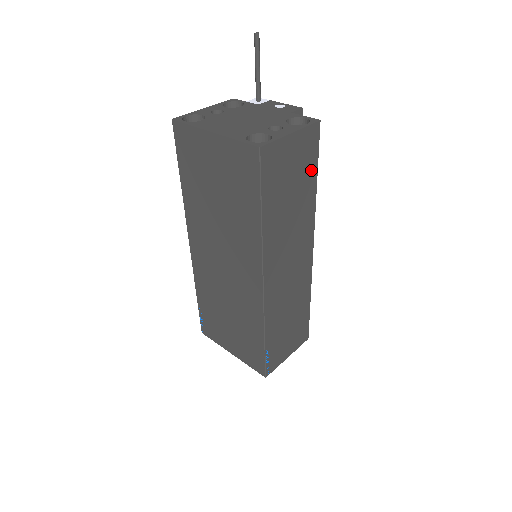
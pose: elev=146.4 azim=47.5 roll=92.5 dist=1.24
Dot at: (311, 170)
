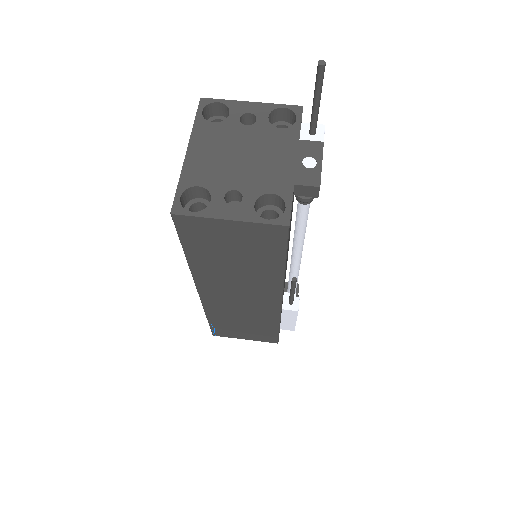
Dot at: (272, 255)
